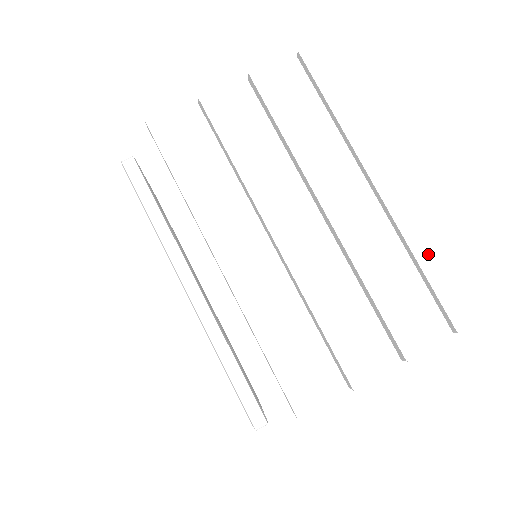
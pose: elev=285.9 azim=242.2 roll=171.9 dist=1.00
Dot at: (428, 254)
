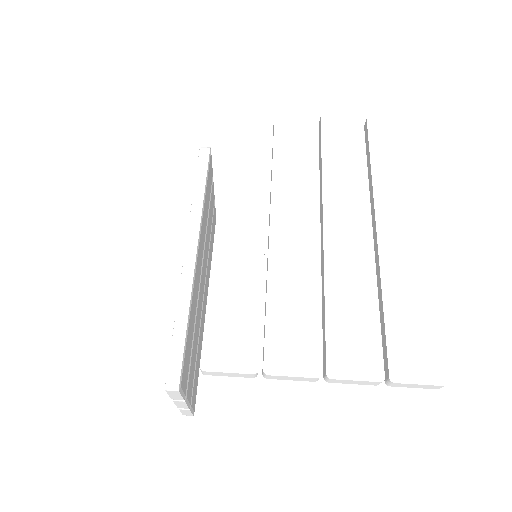
Dot at: (396, 300)
